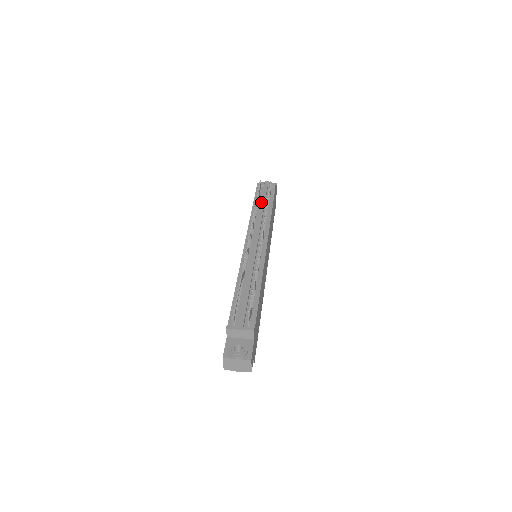
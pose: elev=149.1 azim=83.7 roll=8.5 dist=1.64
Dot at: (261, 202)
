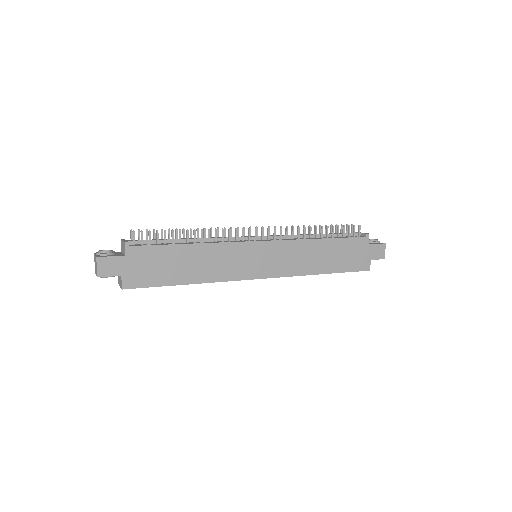
Dot at: (325, 233)
